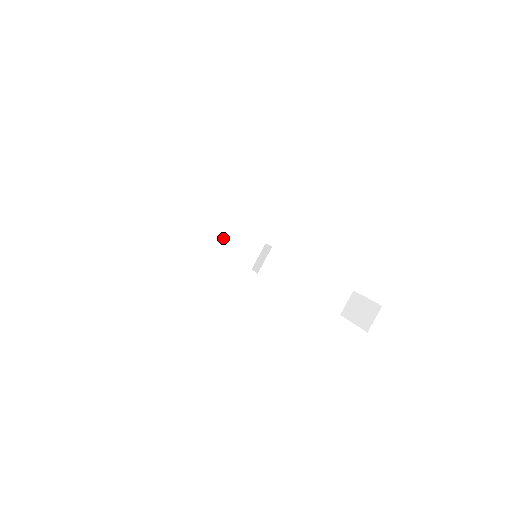
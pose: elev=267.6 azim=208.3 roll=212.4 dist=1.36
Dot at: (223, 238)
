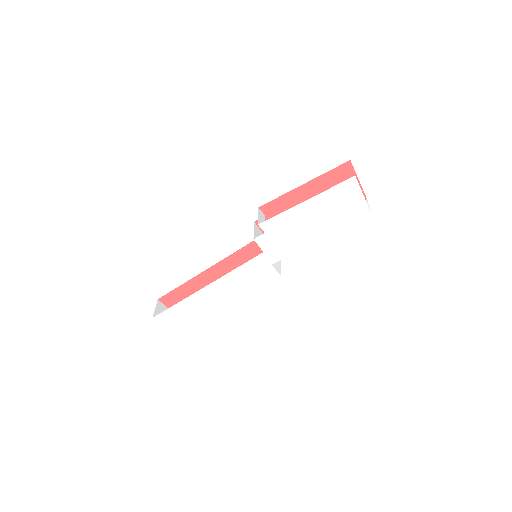
Dot at: occluded
